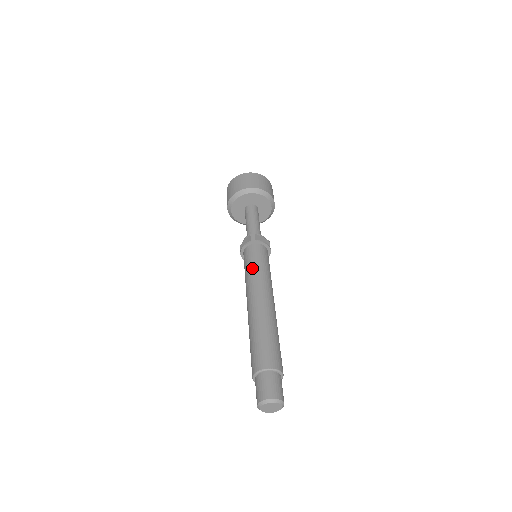
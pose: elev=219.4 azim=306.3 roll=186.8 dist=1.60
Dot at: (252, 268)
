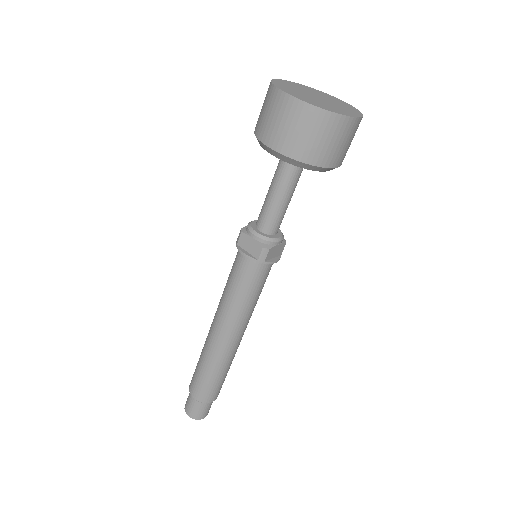
Dot at: (239, 298)
